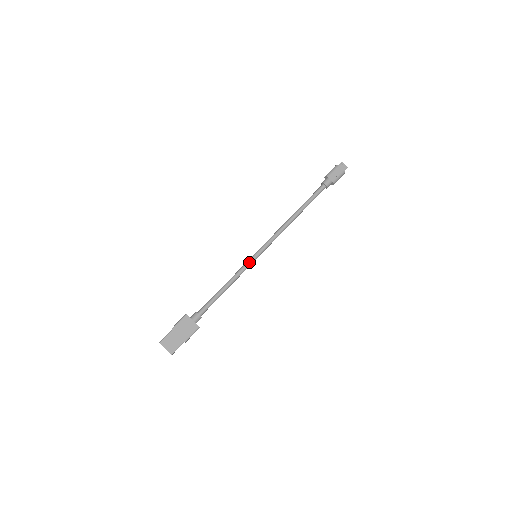
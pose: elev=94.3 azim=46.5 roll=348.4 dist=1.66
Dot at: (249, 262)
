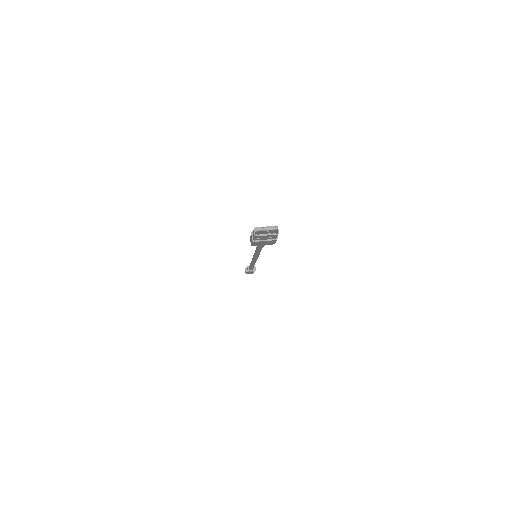
Dot at: occluded
